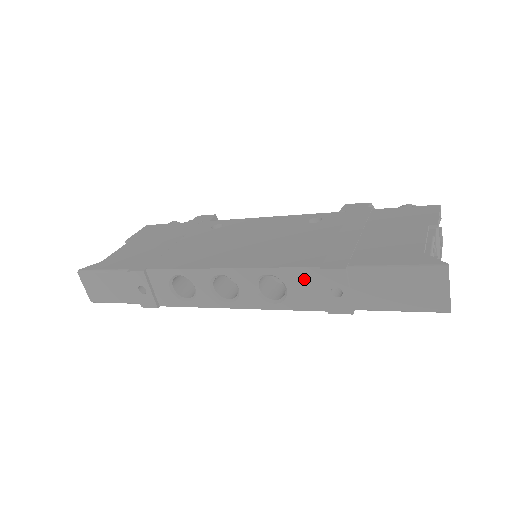
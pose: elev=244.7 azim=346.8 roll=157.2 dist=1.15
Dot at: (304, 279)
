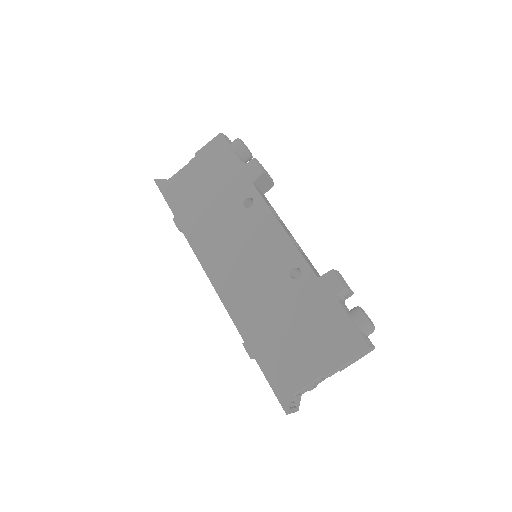
Dot at: occluded
